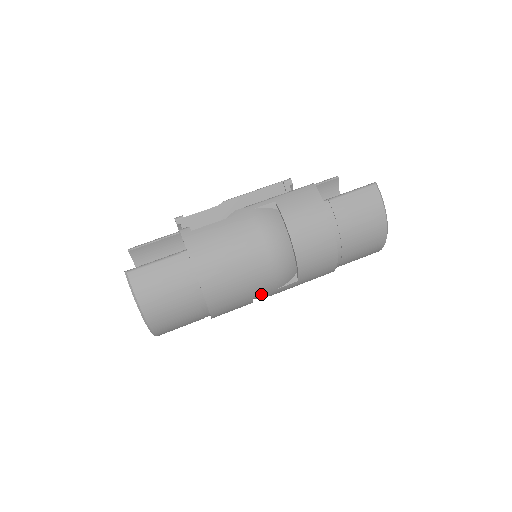
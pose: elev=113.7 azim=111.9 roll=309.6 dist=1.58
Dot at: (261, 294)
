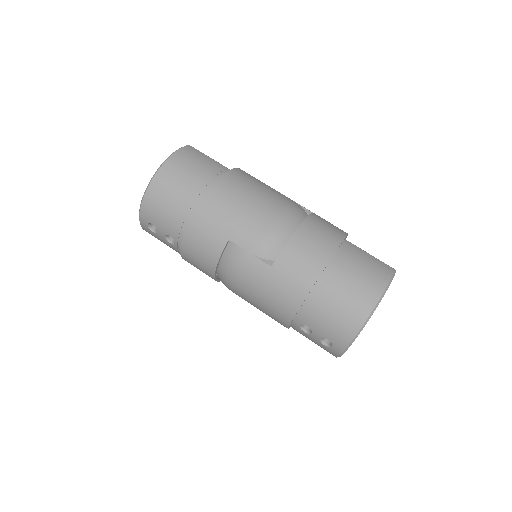
Dot at: (238, 243)
